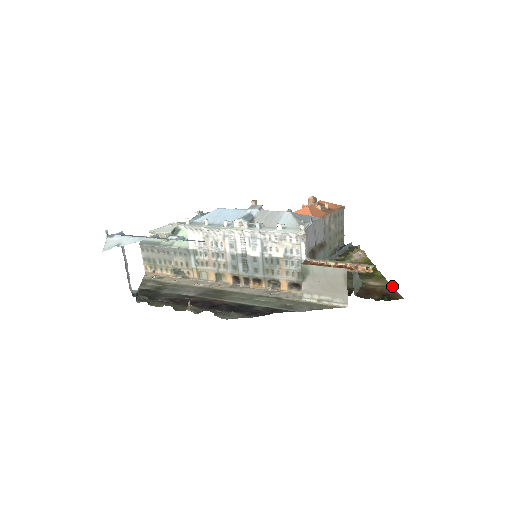
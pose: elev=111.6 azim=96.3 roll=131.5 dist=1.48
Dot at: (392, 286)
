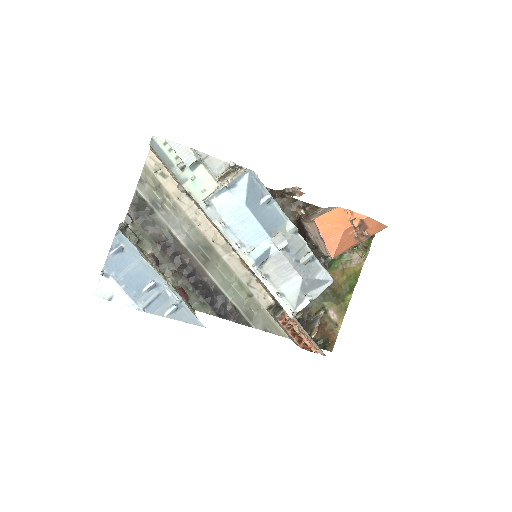
Dot at: occluded
